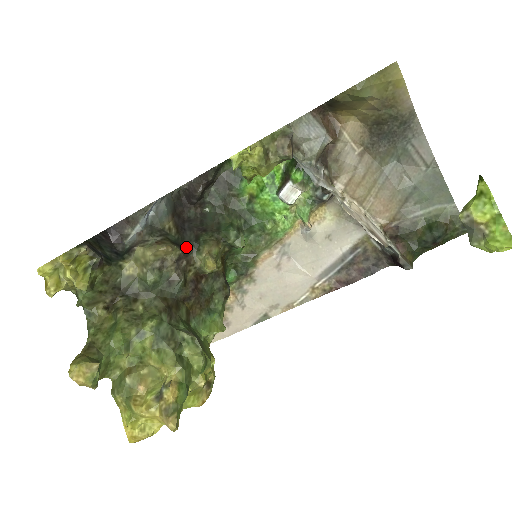
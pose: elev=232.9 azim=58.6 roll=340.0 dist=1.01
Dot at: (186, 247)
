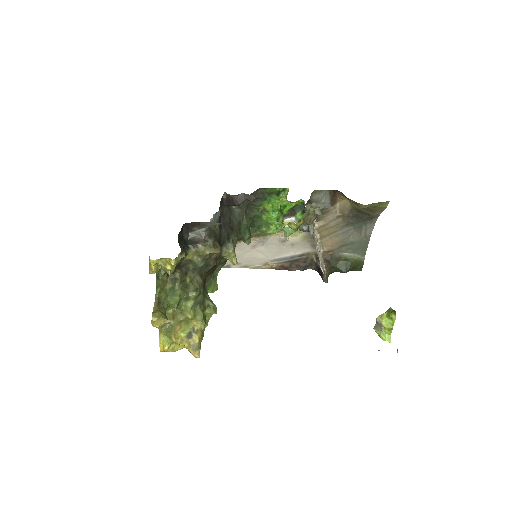
Dot at: (222, 243)
